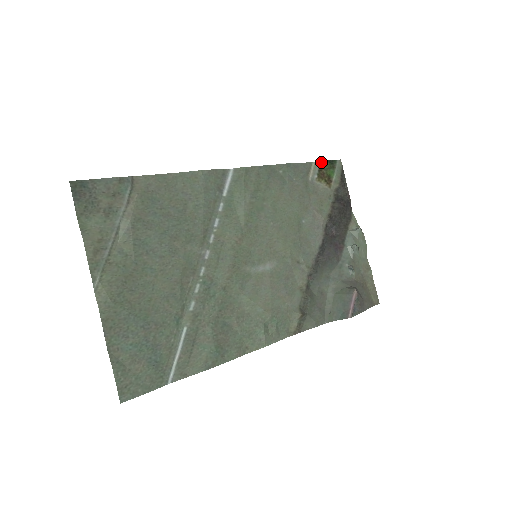
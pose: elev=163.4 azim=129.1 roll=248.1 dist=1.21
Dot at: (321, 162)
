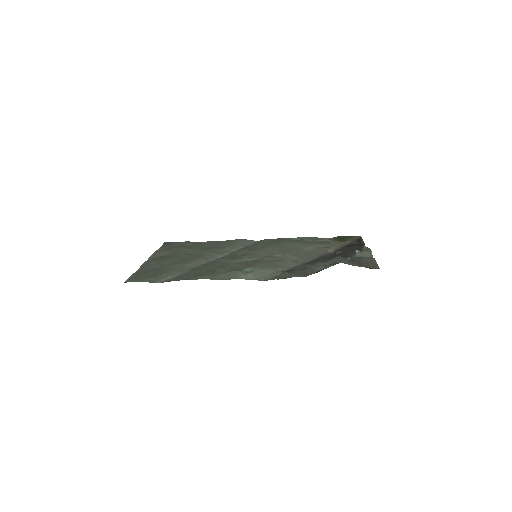
Dot at: (339, 237)
